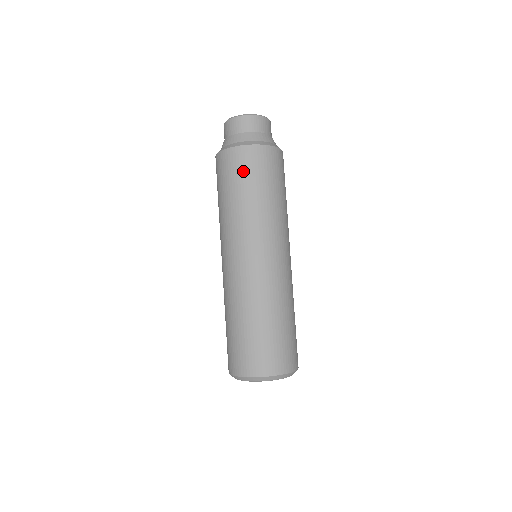
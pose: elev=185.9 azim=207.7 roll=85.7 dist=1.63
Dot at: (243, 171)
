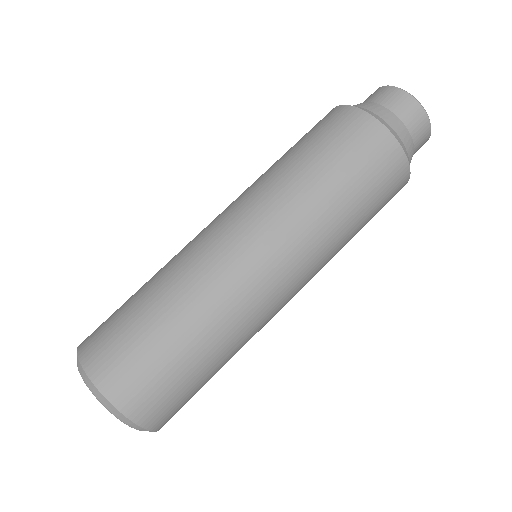
Dot at: (316, 130)
